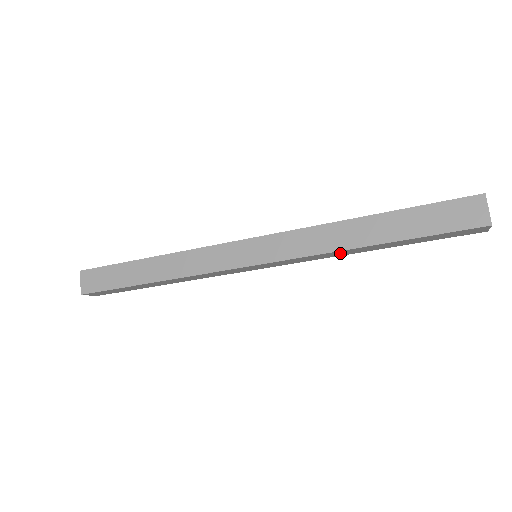
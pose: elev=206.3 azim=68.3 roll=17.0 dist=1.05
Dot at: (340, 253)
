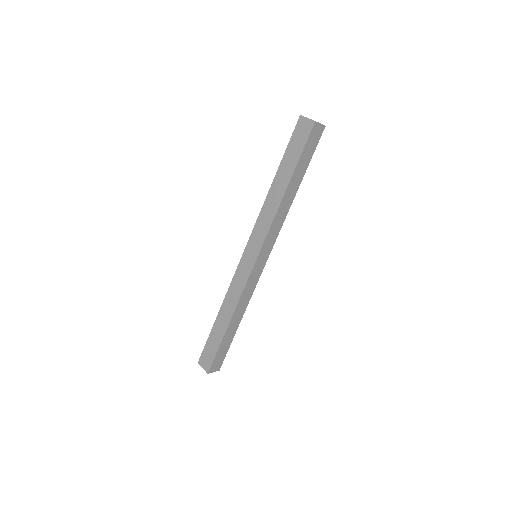
Dot at: (283, 209)
